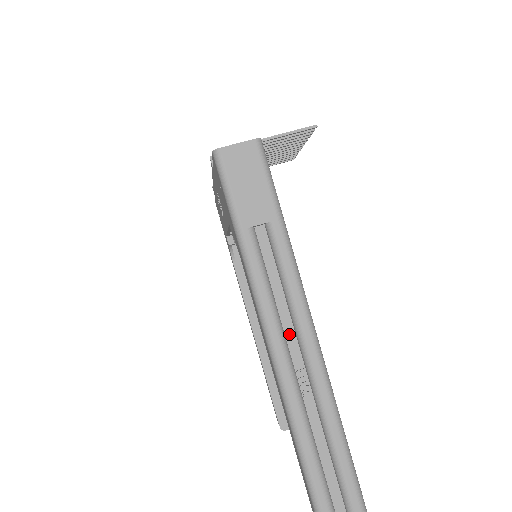
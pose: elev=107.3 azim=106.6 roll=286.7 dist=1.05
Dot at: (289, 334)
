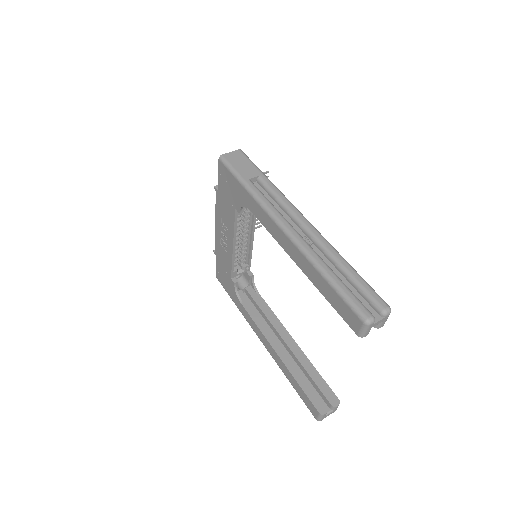
Dot at: (289, 222)
